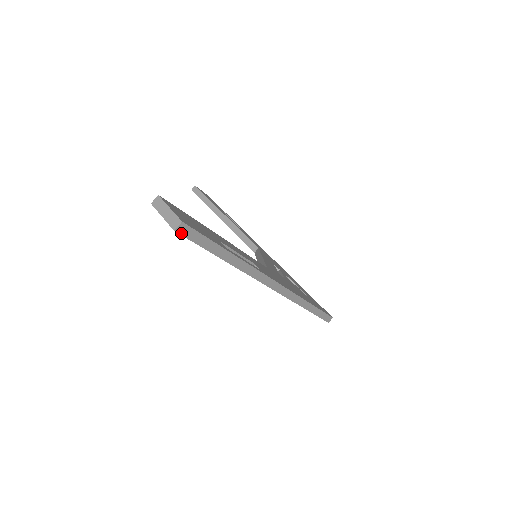
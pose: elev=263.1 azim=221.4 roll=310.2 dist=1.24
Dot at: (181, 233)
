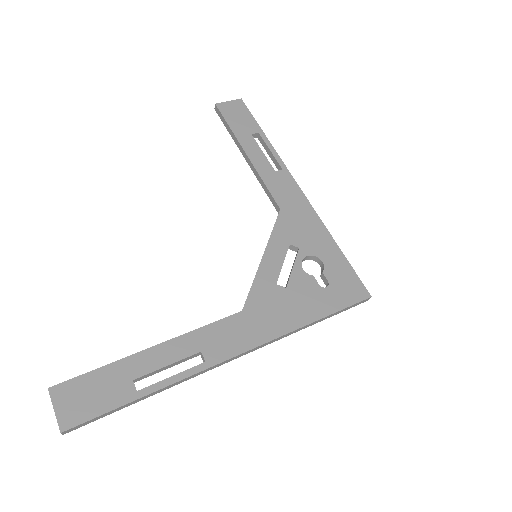
Dot at: (71, 430)
